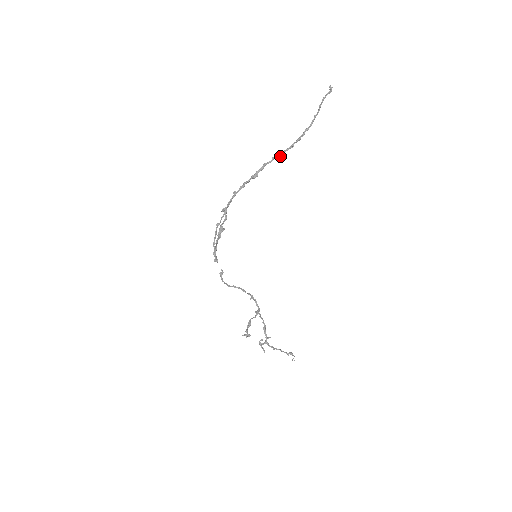
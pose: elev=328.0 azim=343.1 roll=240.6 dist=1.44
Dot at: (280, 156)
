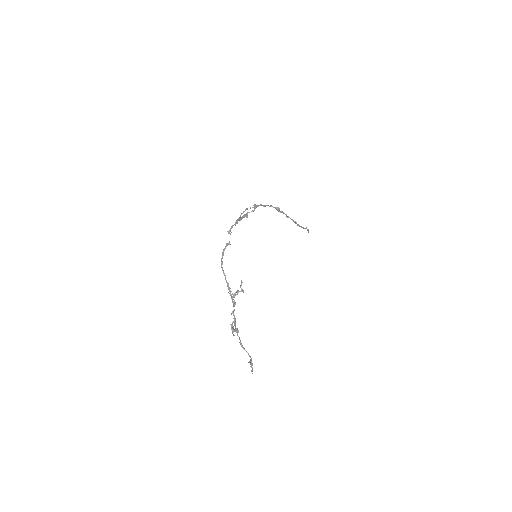
Dot at: (290, 218)
